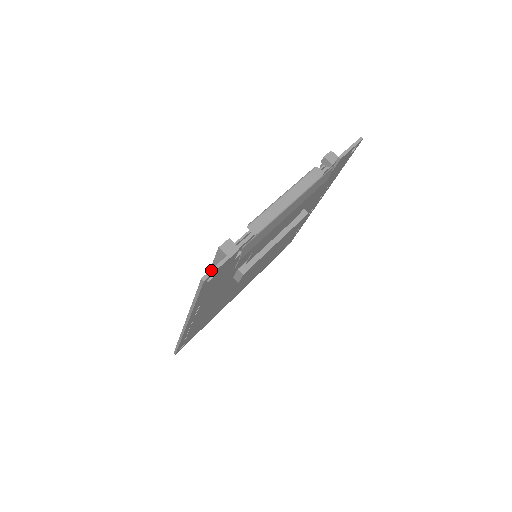
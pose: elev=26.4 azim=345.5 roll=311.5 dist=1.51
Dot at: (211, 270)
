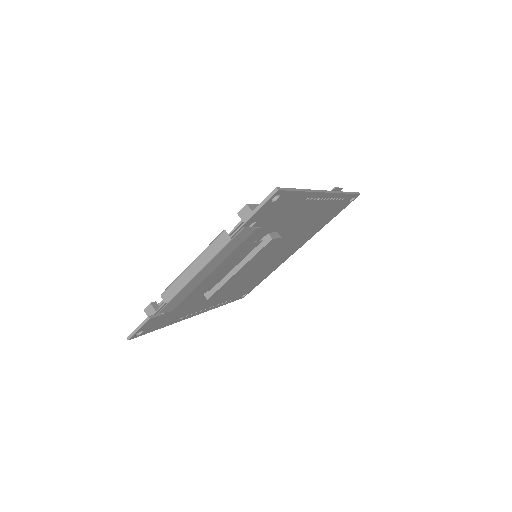
Dot at: (132, 333)
